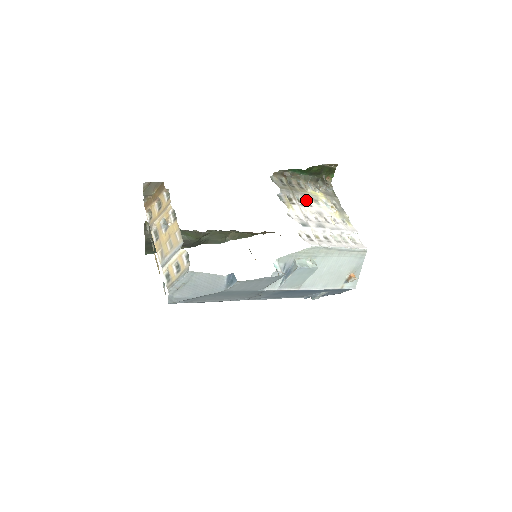
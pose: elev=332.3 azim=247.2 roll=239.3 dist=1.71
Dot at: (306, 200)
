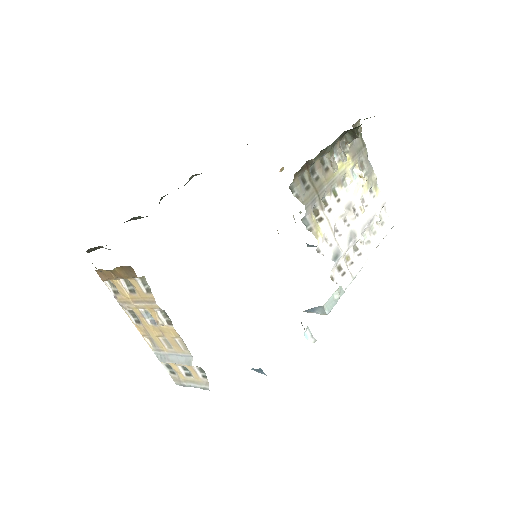
Dot at: (332, 192)
